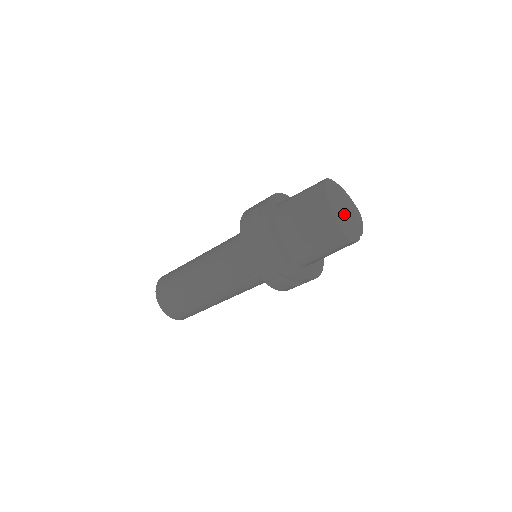
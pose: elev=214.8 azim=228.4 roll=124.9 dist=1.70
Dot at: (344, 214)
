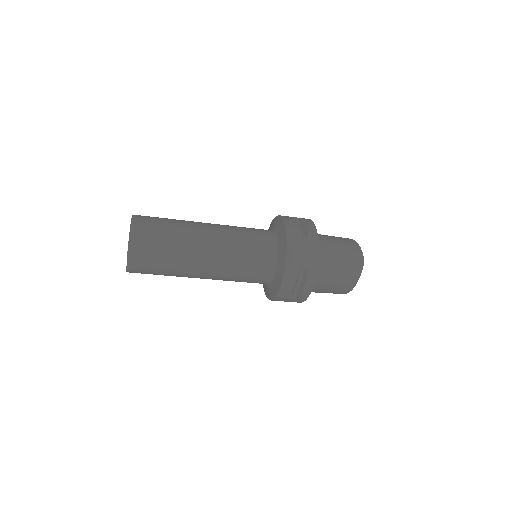
Dot at: occluded
